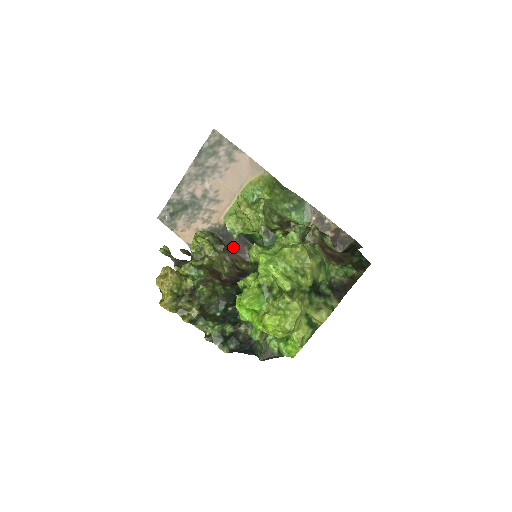
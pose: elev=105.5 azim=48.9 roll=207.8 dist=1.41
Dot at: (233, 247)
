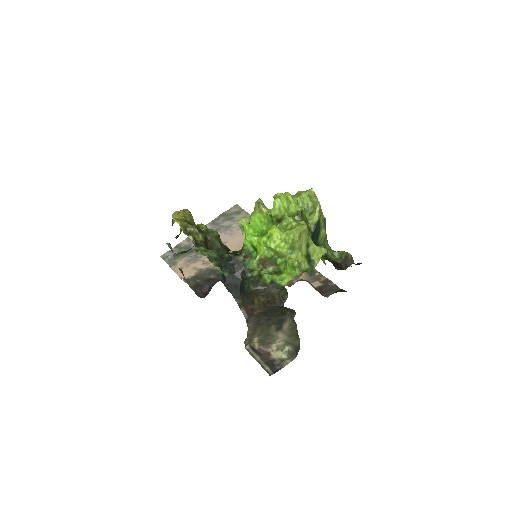
Dot at: occluded
